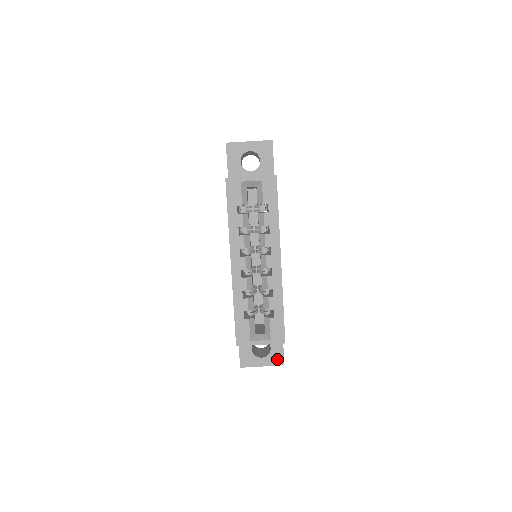
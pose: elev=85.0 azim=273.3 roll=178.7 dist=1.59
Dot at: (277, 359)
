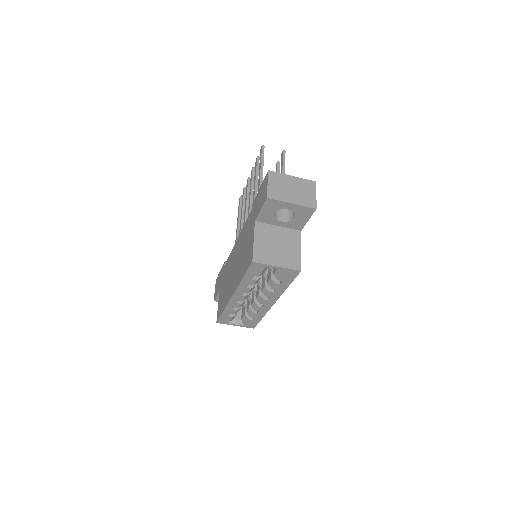
Dot at: occluded
